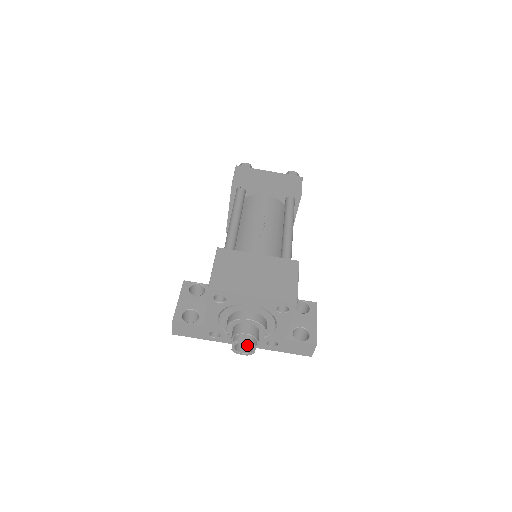
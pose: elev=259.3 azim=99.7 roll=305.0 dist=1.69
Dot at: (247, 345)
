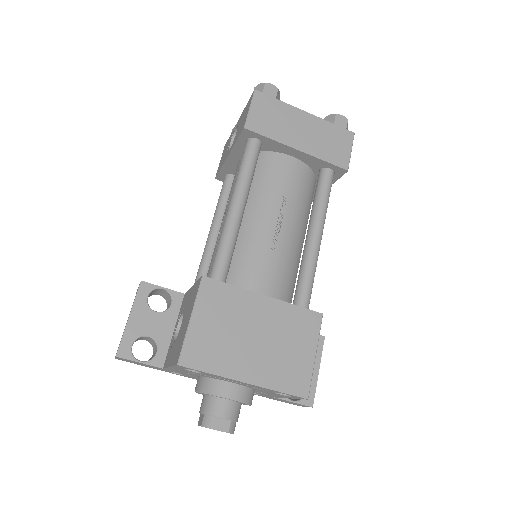
Dot at: occluded
